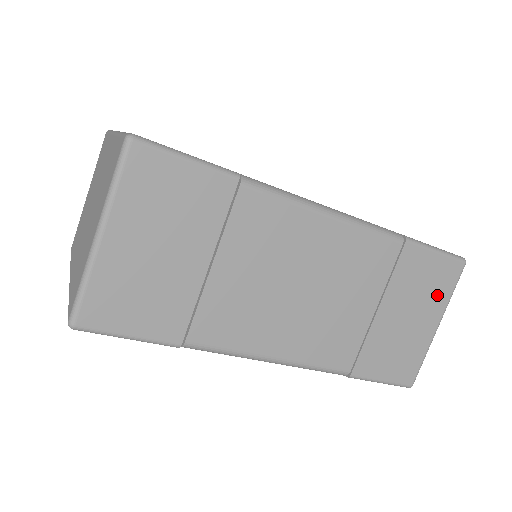
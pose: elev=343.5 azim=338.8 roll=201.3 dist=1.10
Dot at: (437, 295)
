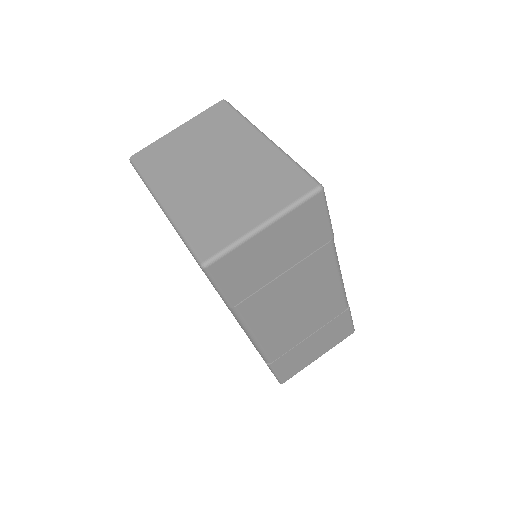
Dot at: (332, 342)
